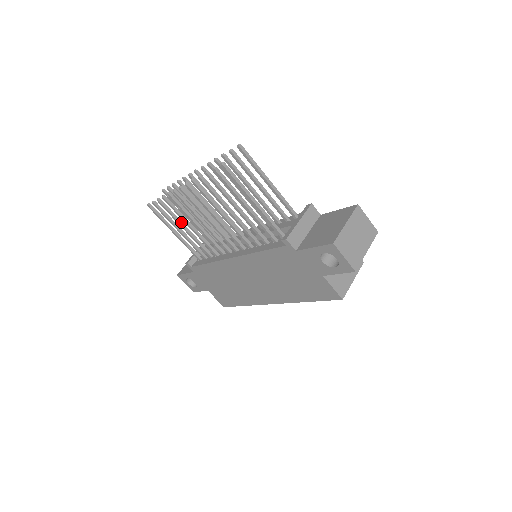
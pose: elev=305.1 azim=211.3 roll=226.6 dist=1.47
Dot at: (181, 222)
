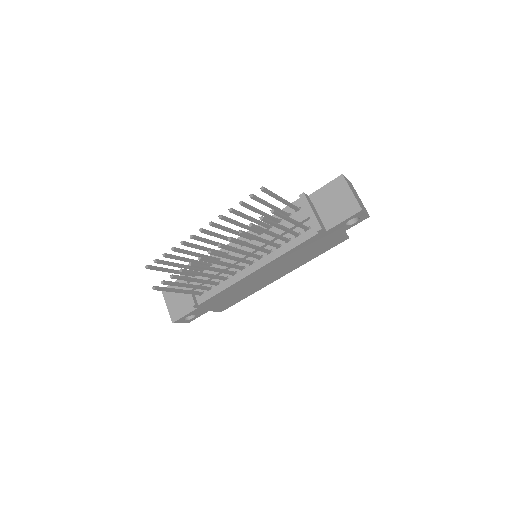
Dot at: (192, 278)
